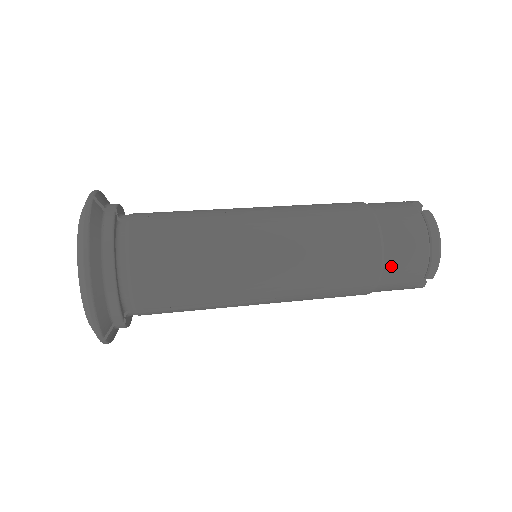
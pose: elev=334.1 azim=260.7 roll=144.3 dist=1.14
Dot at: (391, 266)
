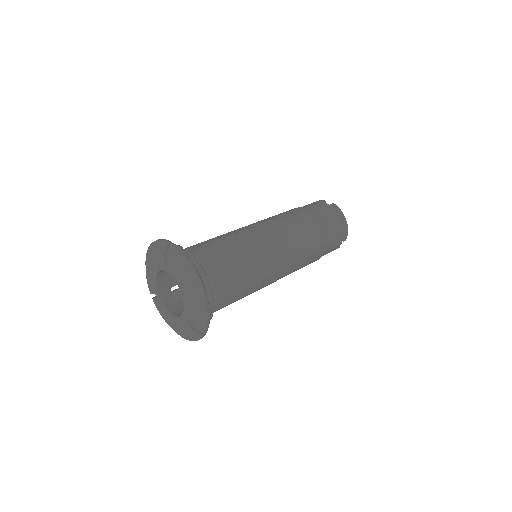
Dot at: (330, 238)
